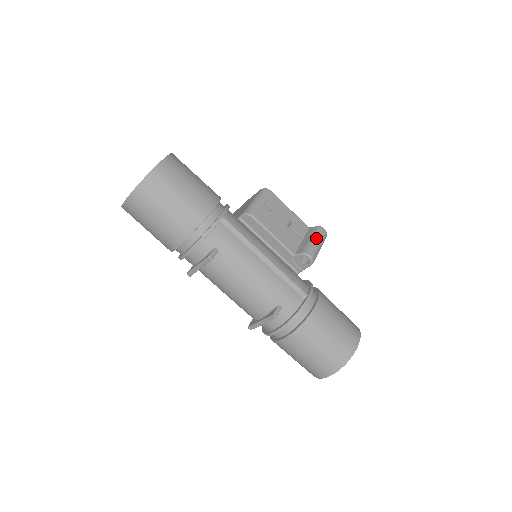
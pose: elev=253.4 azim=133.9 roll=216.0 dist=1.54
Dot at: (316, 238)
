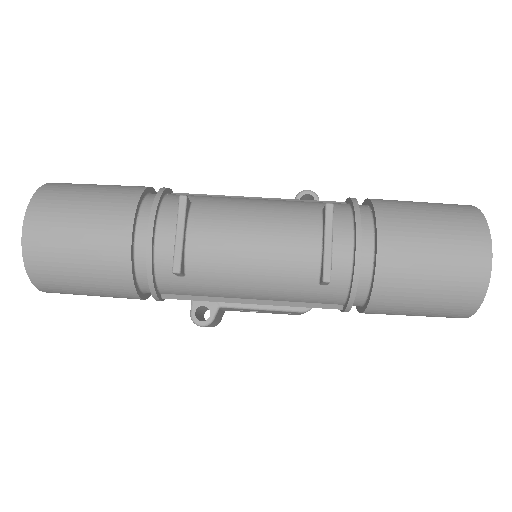
Dot at: occluded
